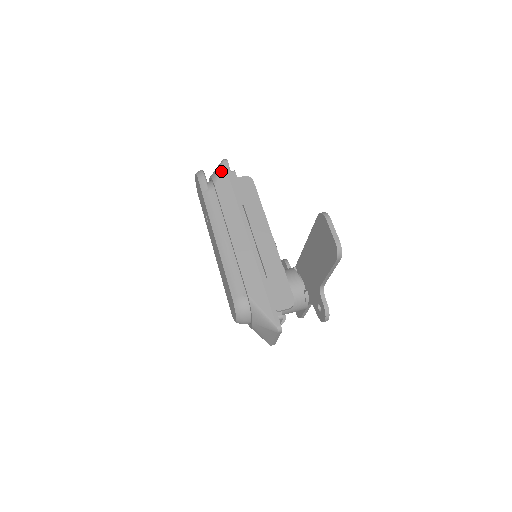
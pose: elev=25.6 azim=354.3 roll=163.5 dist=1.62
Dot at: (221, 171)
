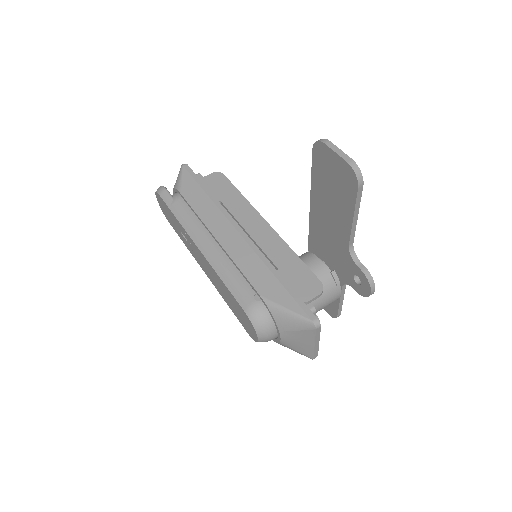
Dot at: (183, 176)
